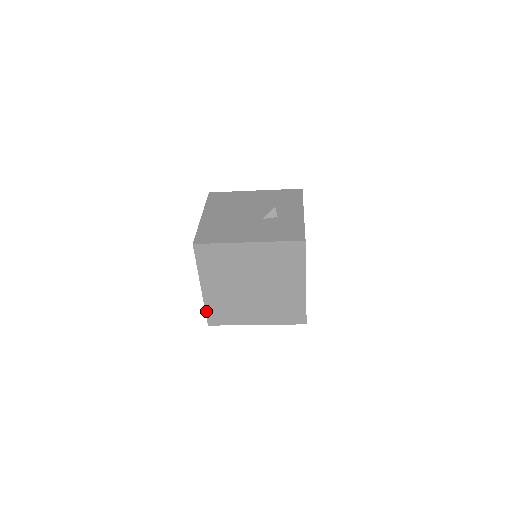
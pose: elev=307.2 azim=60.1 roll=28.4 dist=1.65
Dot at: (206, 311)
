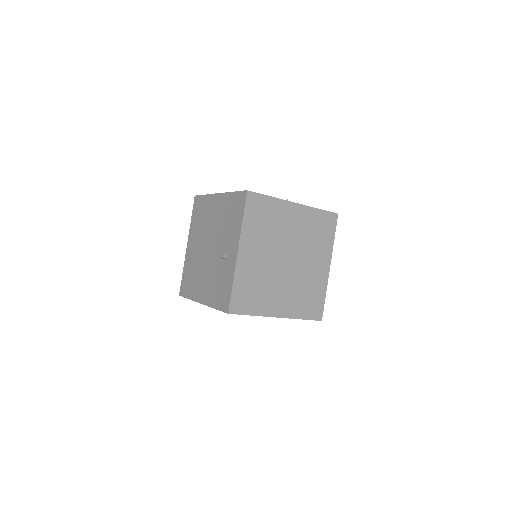
Dot at: (232, 289)
